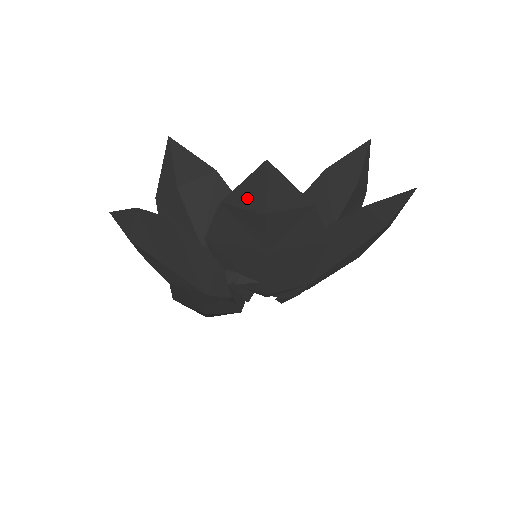
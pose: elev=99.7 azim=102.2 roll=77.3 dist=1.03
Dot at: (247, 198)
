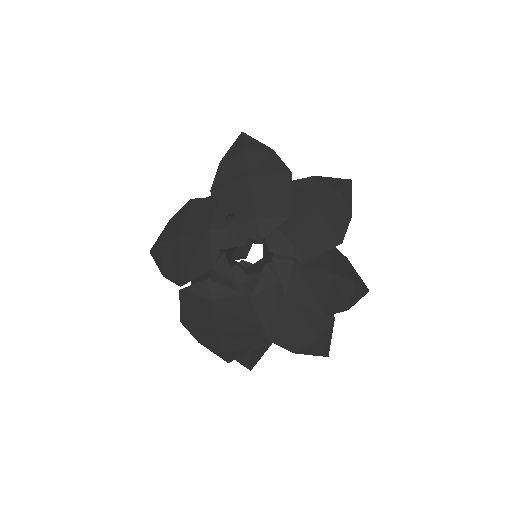
Dot at: (234, 150)
